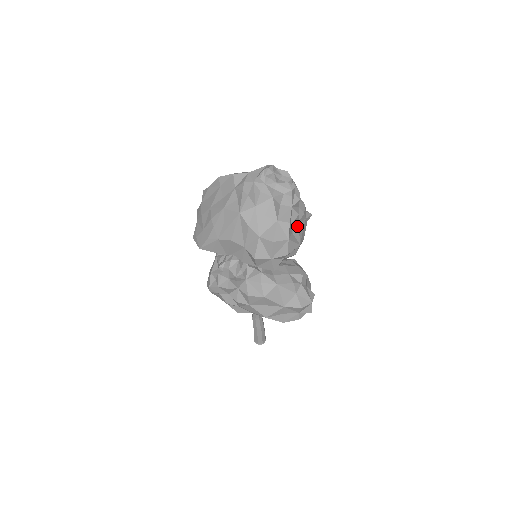
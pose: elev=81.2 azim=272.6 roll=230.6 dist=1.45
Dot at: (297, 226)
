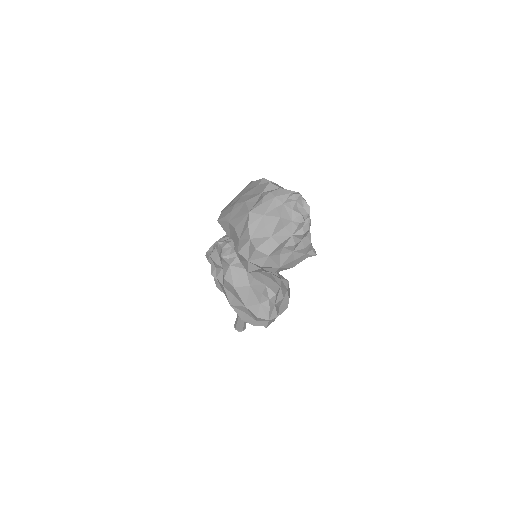
Dot at: (290, 253)
